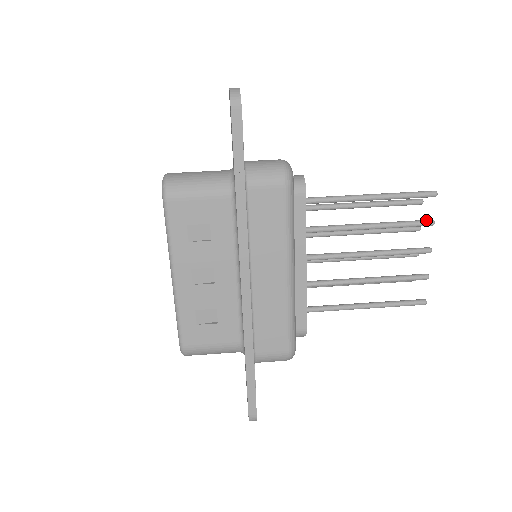
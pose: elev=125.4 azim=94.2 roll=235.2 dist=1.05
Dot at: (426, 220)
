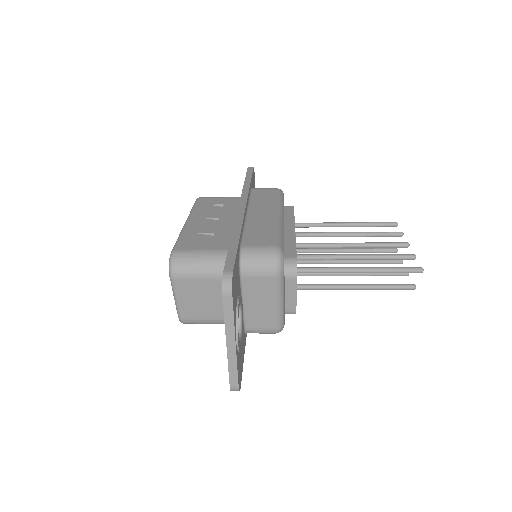
Dot at: (395, 232)
